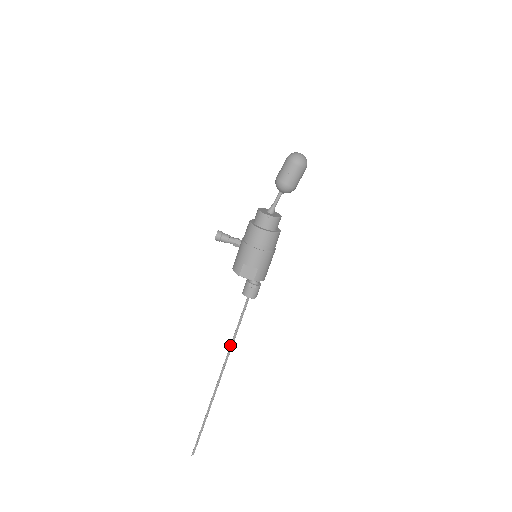
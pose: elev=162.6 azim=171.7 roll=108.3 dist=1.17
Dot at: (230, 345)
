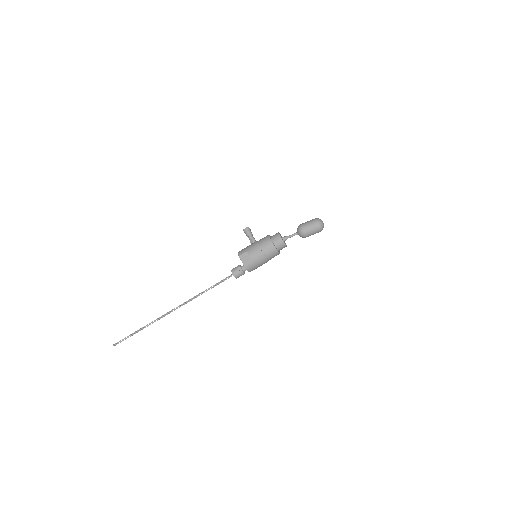
Dot at: (198, 294)
